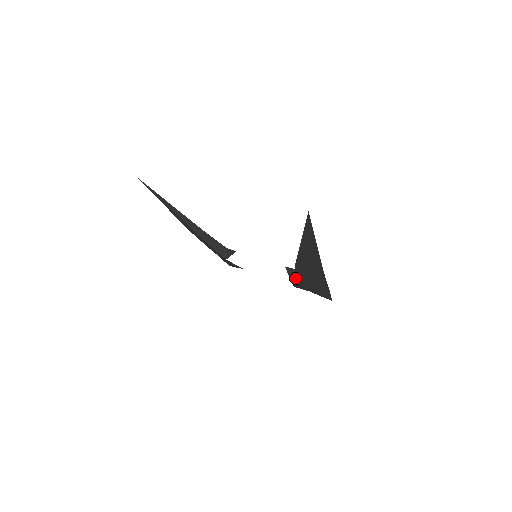
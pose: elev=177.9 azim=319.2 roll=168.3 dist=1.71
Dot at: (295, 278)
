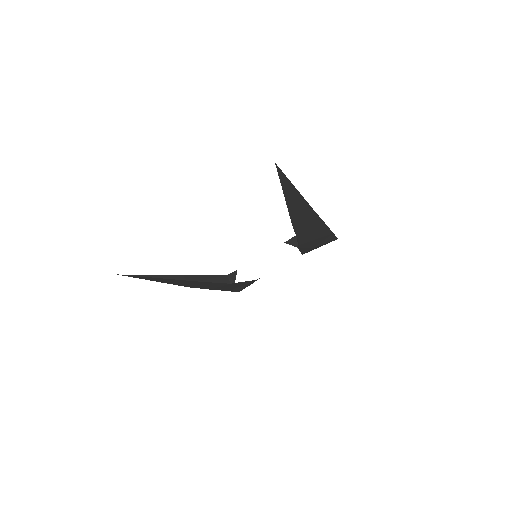
Dot at: (299, 241)
